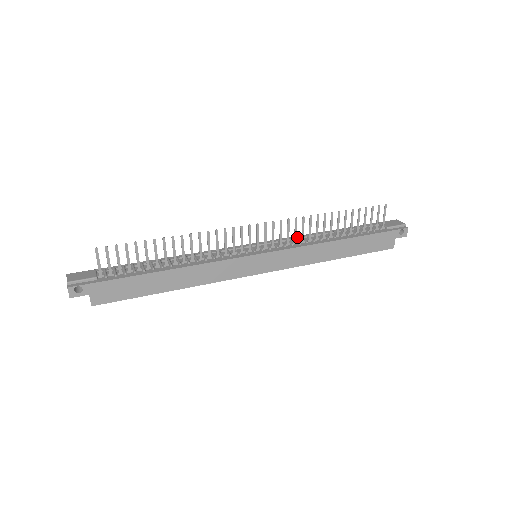
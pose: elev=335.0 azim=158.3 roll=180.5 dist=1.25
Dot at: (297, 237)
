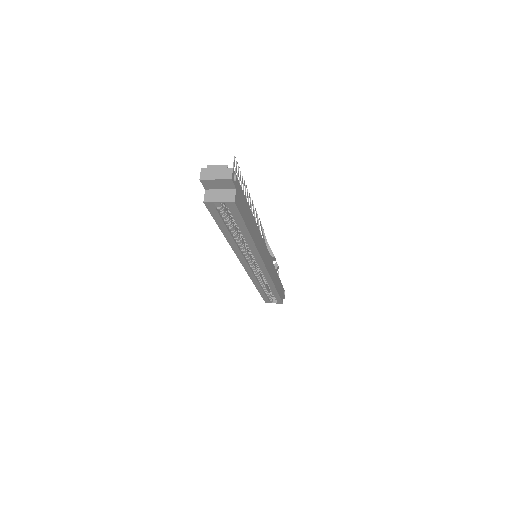
Dot at: occluded
